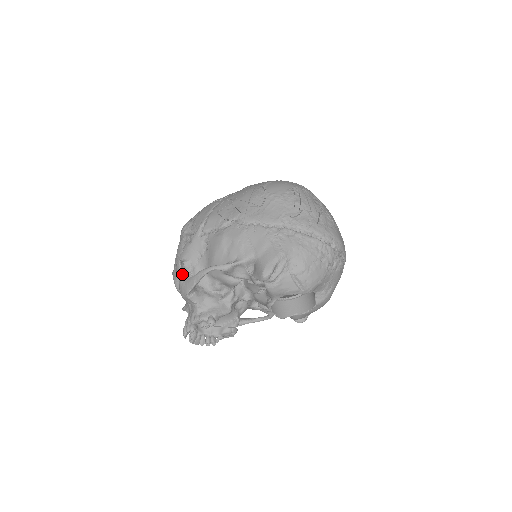
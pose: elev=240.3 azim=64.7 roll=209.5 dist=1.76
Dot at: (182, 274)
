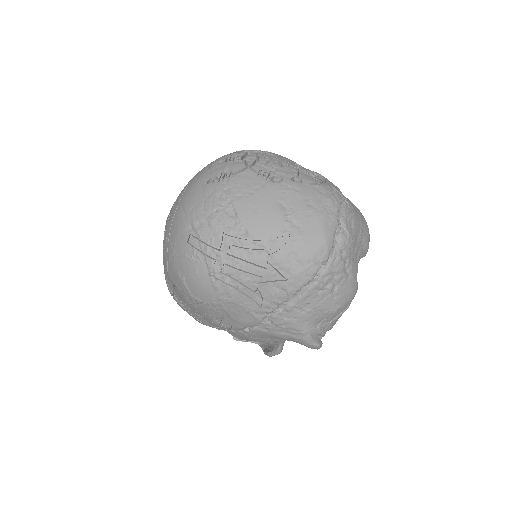
Dot at: occluded
